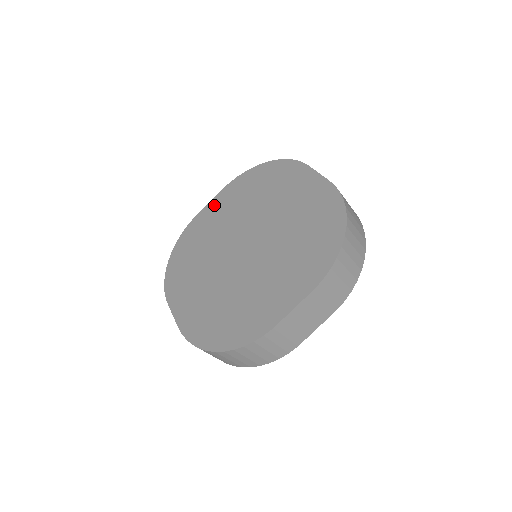
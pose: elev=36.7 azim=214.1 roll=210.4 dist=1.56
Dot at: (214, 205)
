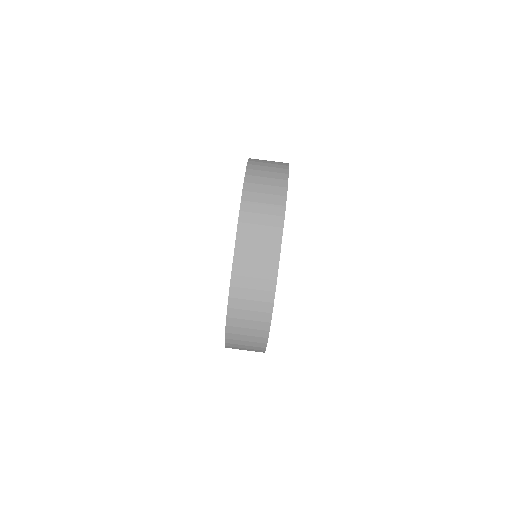
Dot at: occluded
